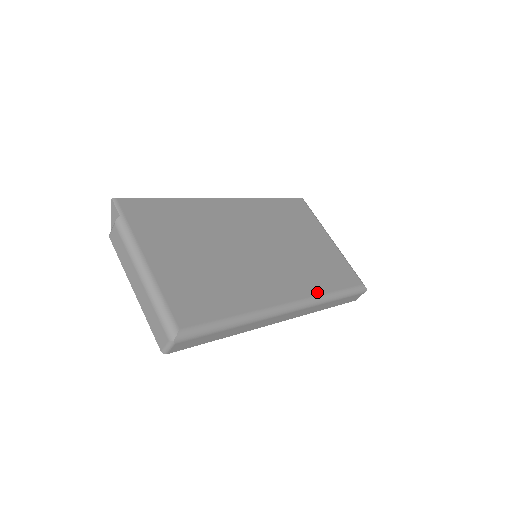
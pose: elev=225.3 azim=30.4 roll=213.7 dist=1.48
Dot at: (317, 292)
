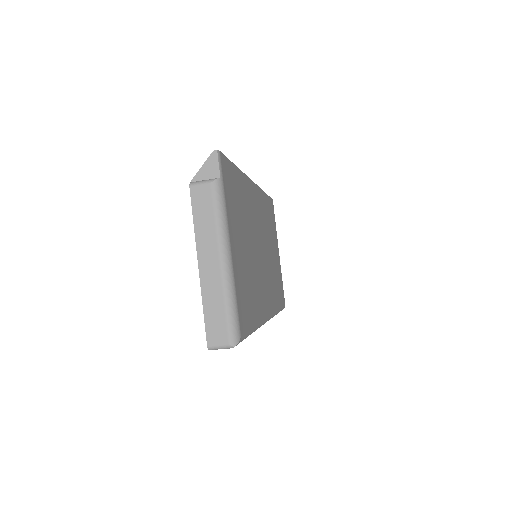
Dot at: (275, 308)
